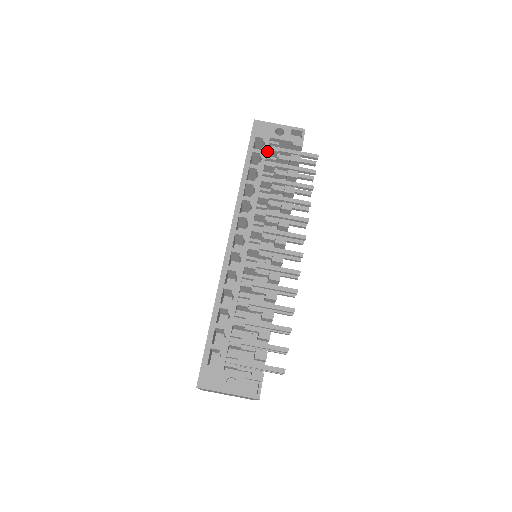
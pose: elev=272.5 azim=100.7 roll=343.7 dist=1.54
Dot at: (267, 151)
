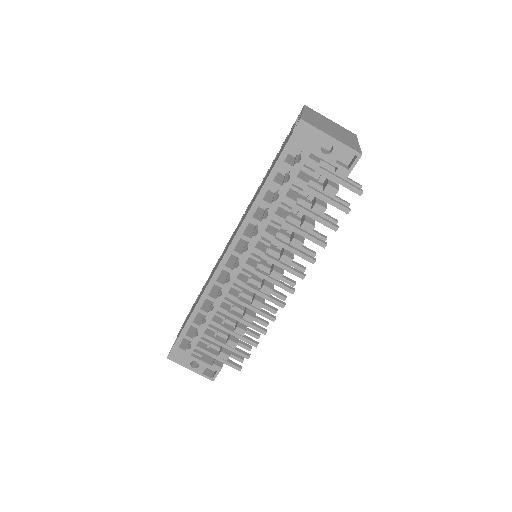
Dot at: (301, 167)
